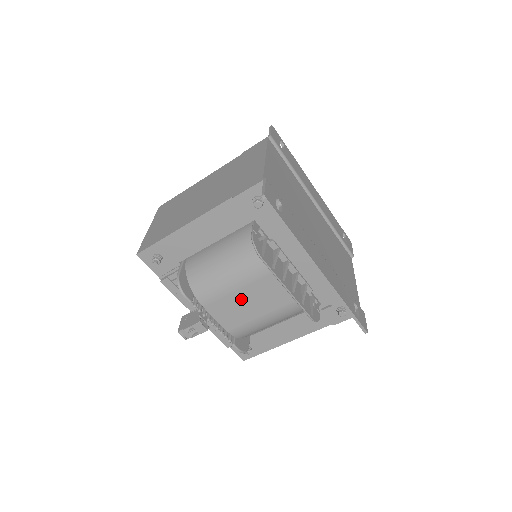
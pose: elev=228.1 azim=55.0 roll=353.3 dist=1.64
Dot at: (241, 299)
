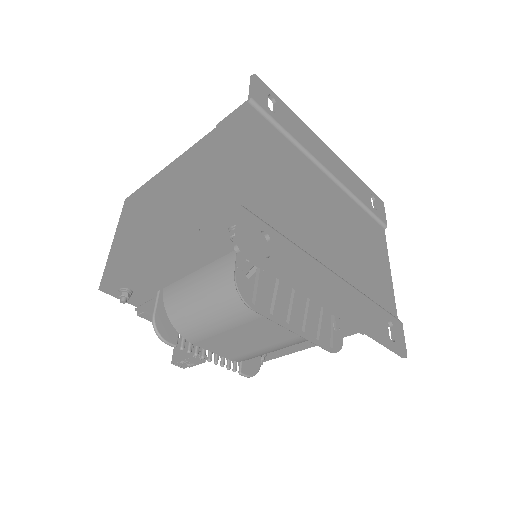
Dot at: (238, 336)
